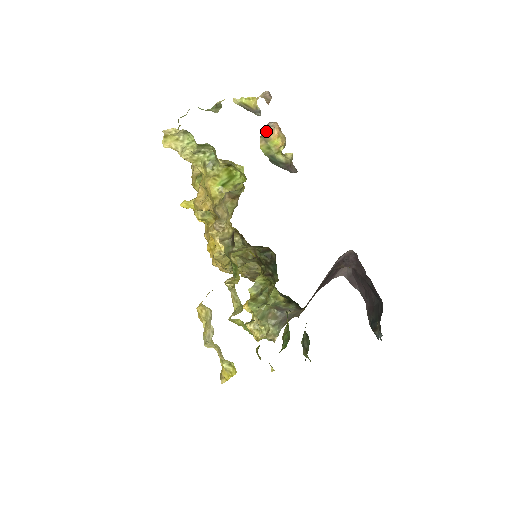
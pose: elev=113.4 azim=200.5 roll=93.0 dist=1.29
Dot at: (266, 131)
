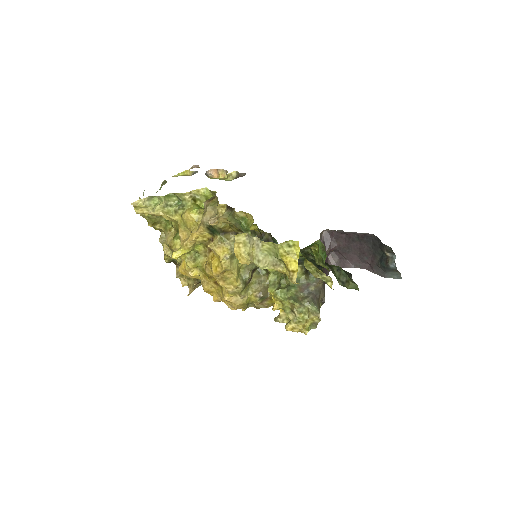
Dot at: occluded
